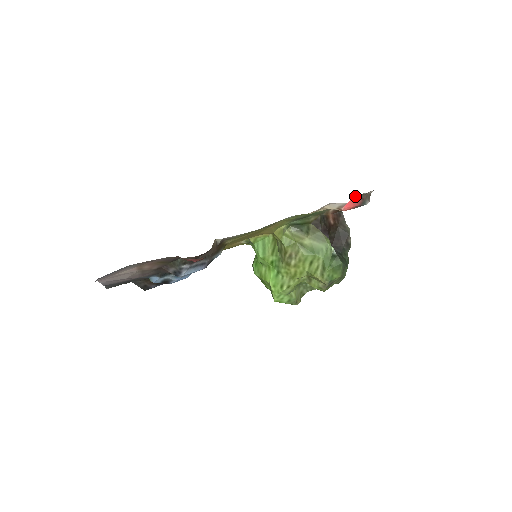
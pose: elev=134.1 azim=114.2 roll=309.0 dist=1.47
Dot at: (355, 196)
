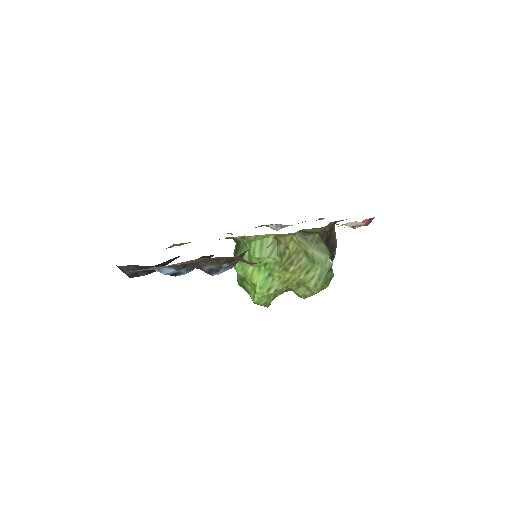
Dot at: occluded
